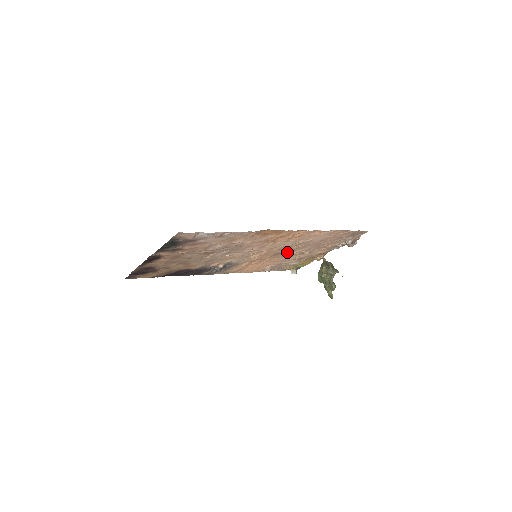
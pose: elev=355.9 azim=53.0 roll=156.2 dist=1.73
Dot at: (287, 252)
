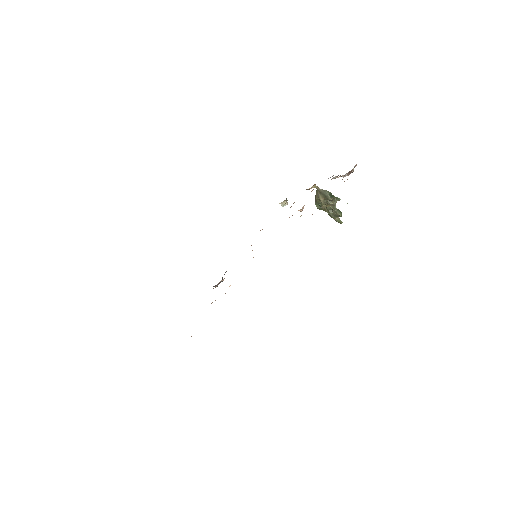
Dot at: occluded
